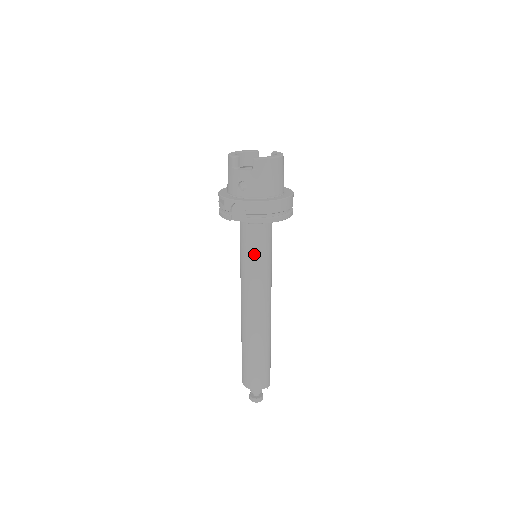
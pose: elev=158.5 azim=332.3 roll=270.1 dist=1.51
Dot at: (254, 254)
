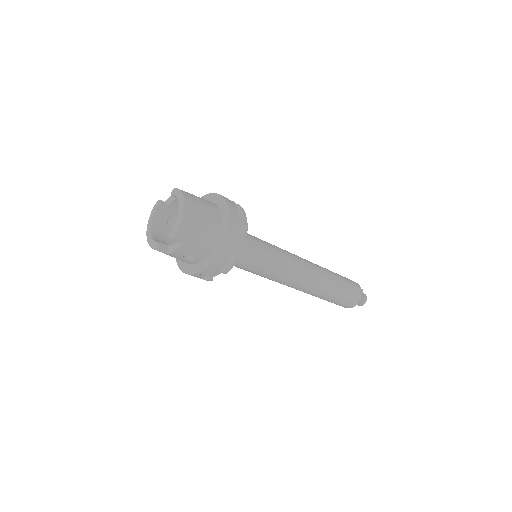
Dot at: (255, 266)
